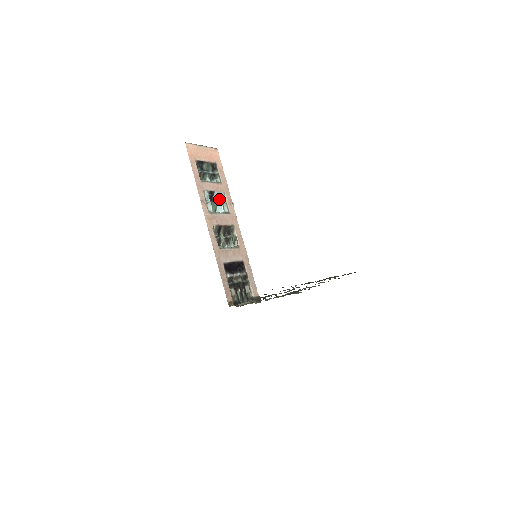
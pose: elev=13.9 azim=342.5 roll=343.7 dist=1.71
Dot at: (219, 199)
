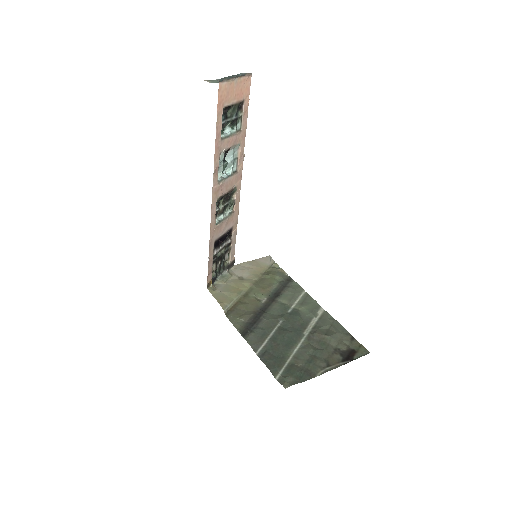
Dot at: (232, 154)
